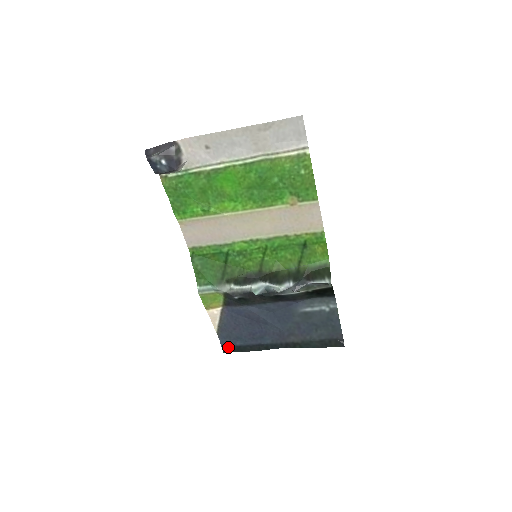
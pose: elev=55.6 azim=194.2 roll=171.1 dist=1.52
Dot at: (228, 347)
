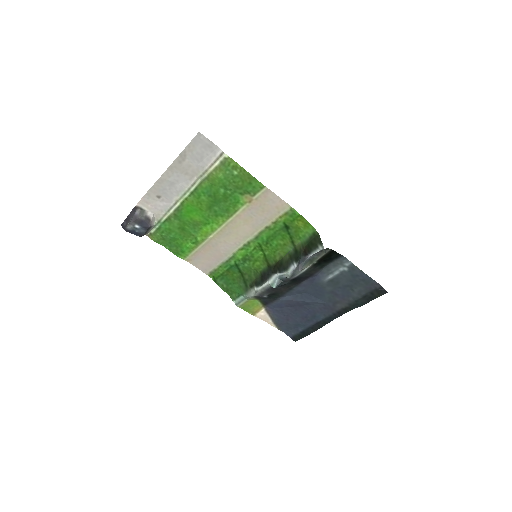
Dot at: (295, 336)
